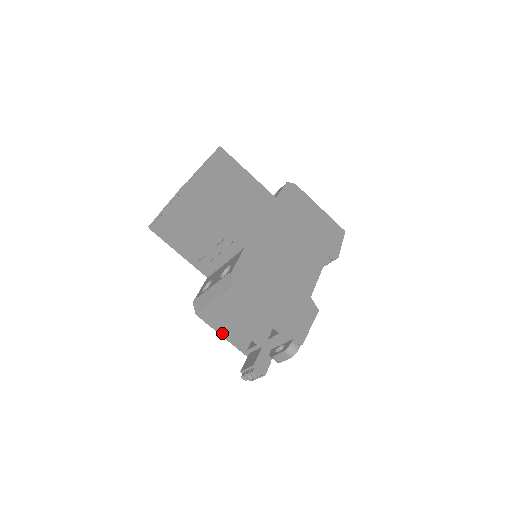
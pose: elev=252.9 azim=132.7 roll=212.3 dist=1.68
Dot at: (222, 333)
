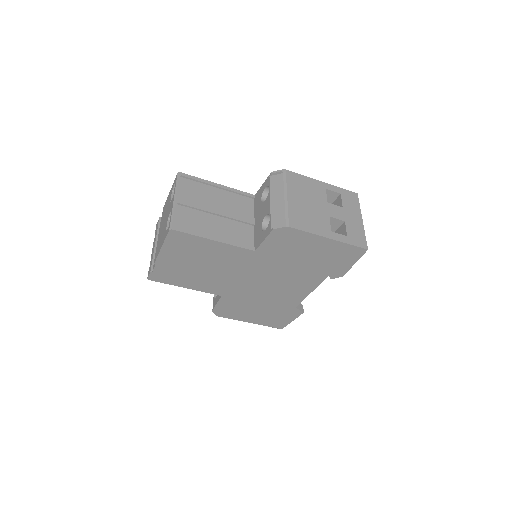
Dot at: occluded
